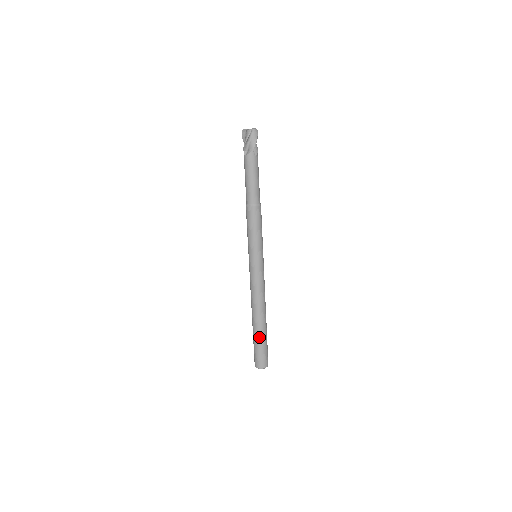
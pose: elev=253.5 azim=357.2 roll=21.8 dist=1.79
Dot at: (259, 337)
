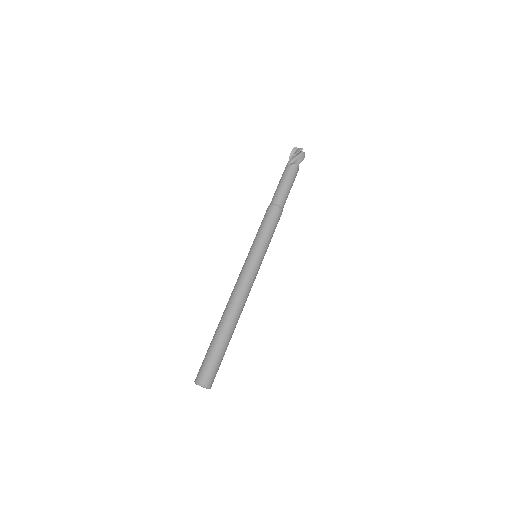
Dot at: (221, 342)
